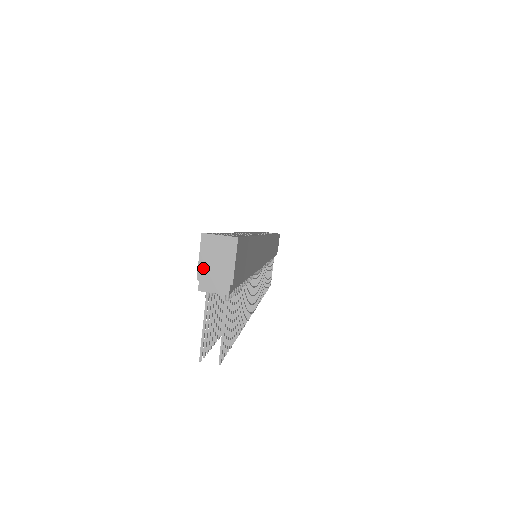
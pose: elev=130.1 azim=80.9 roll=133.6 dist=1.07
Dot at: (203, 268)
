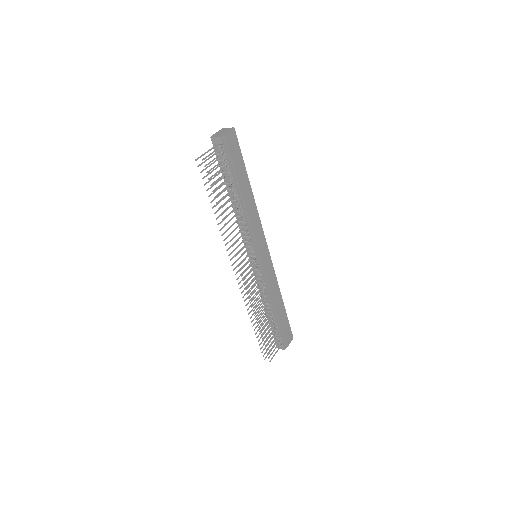
Dot at: (217, 133)
